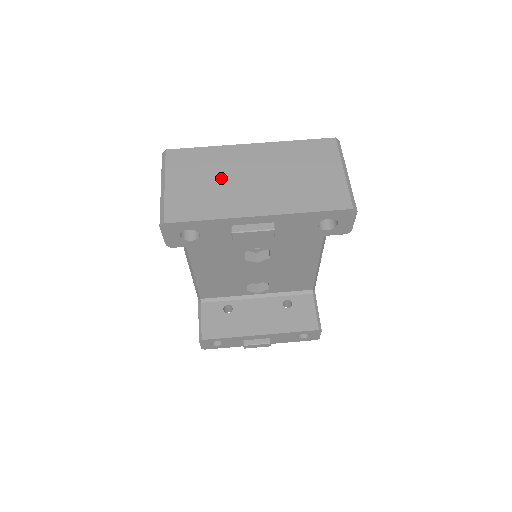
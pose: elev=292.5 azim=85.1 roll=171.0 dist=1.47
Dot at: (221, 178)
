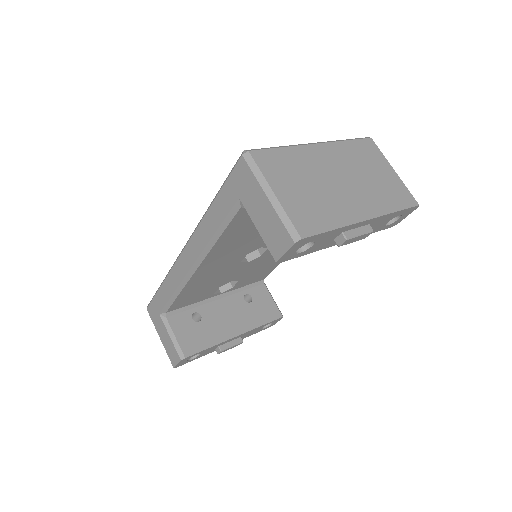
Dot at: (317, 182)
